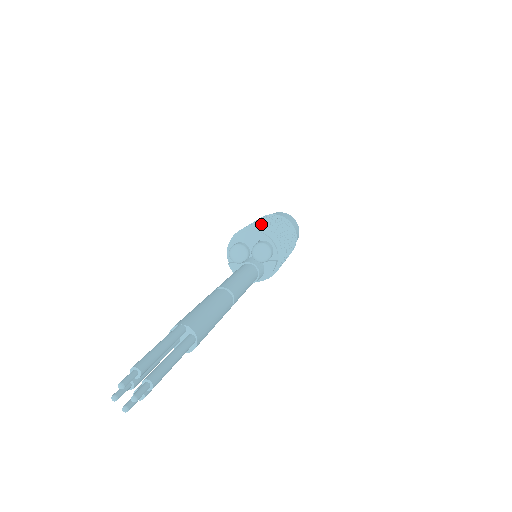
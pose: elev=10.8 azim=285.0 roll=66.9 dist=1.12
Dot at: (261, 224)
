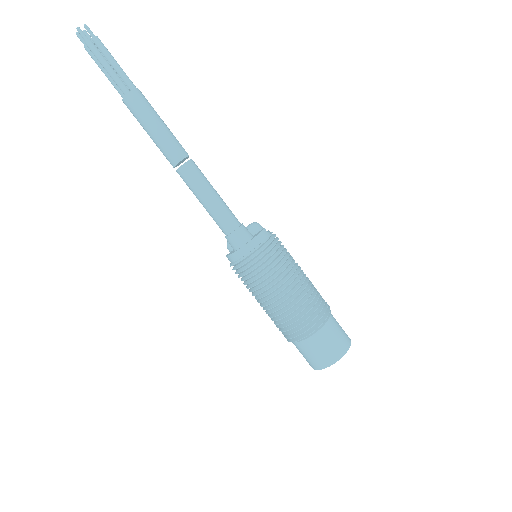
Dot at: occluded
